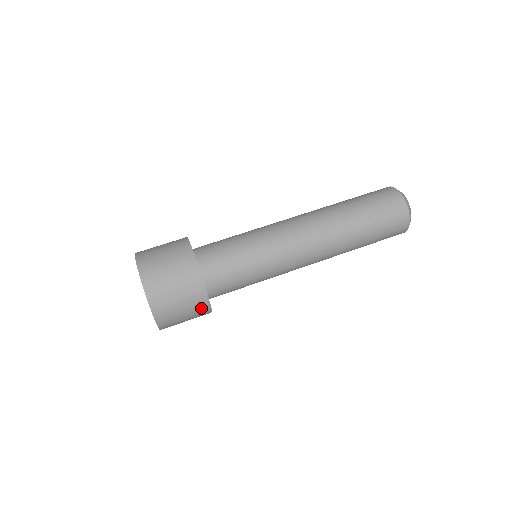
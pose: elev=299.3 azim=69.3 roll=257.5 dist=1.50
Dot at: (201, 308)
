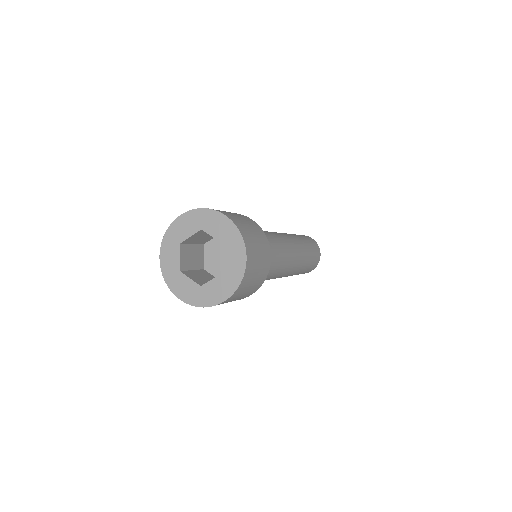
Dot at: (247, 219)
